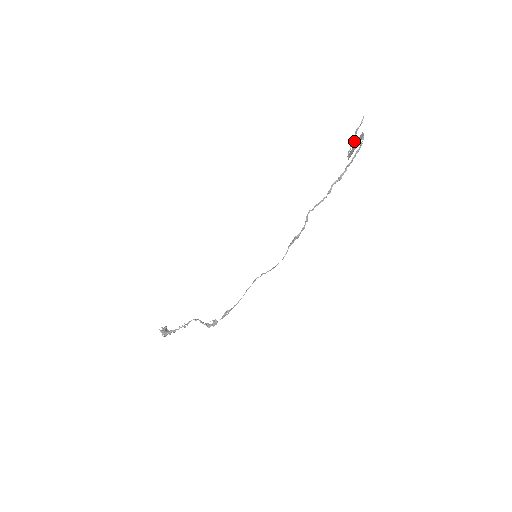
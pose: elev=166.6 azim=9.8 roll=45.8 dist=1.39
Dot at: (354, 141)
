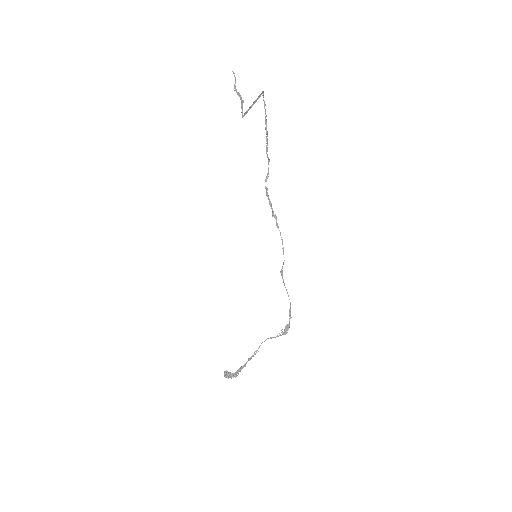
Dot at: (242, 100)
